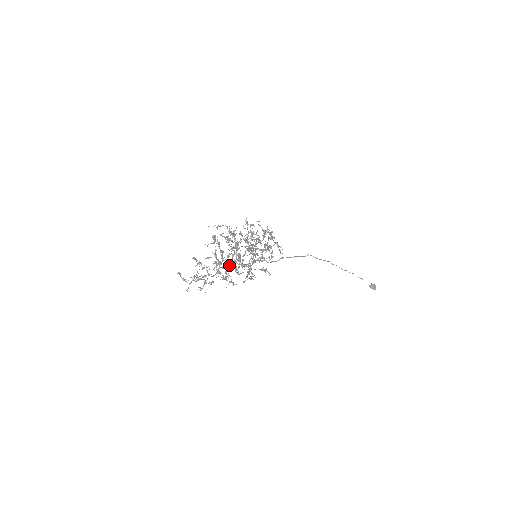
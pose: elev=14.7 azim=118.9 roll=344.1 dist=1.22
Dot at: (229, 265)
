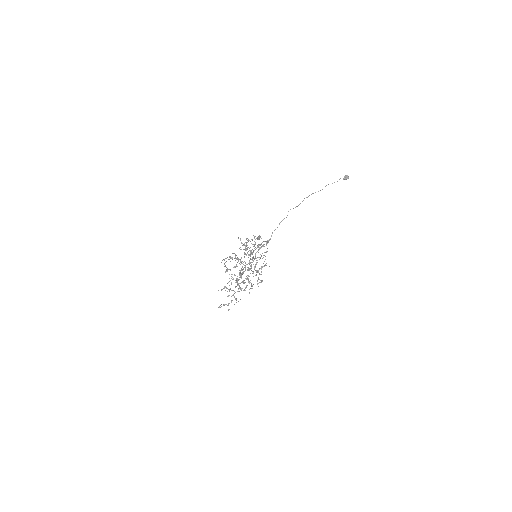
Dot at: occluded
